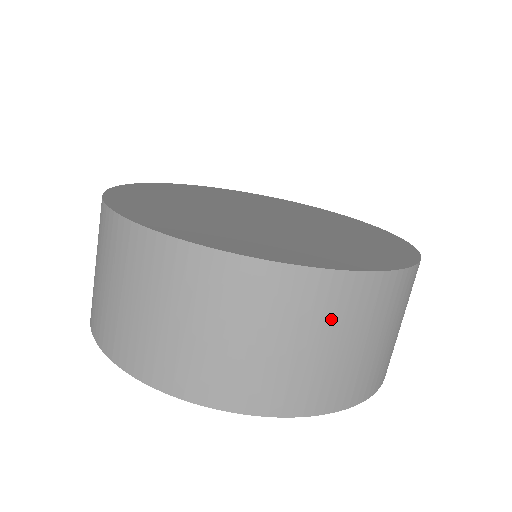
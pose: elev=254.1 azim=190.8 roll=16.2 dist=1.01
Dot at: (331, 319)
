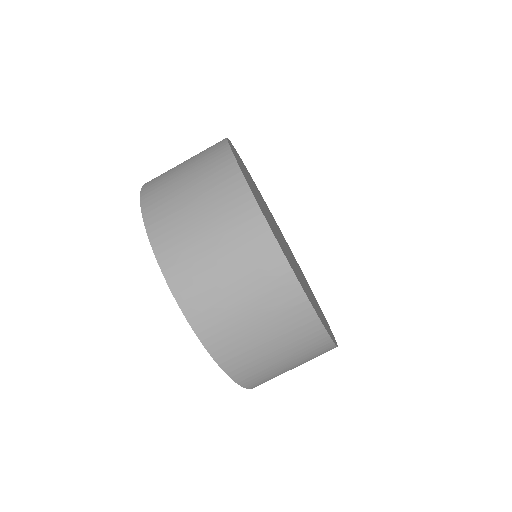
Dot at: (305, 357)
